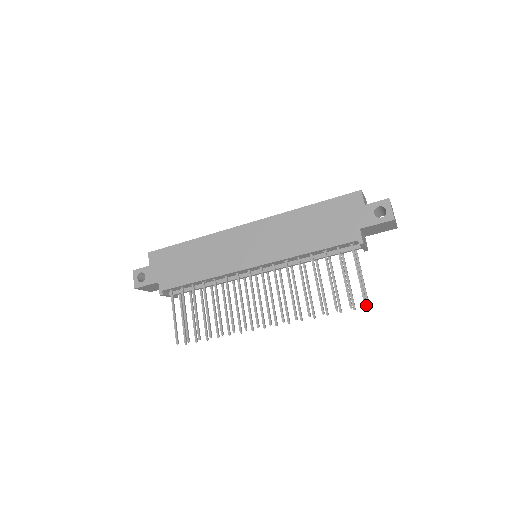
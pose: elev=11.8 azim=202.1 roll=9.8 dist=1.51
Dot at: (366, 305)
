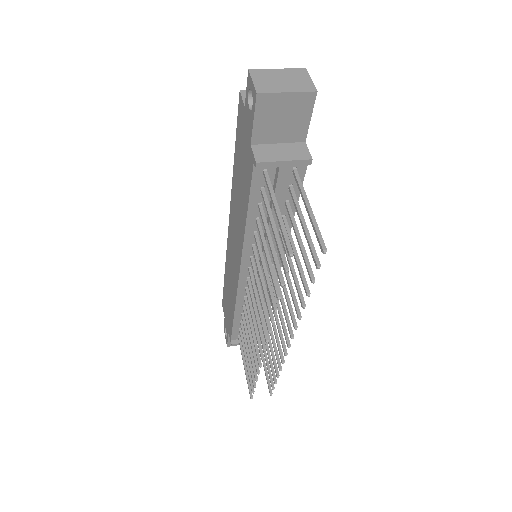
Dot at: (291, 255)
